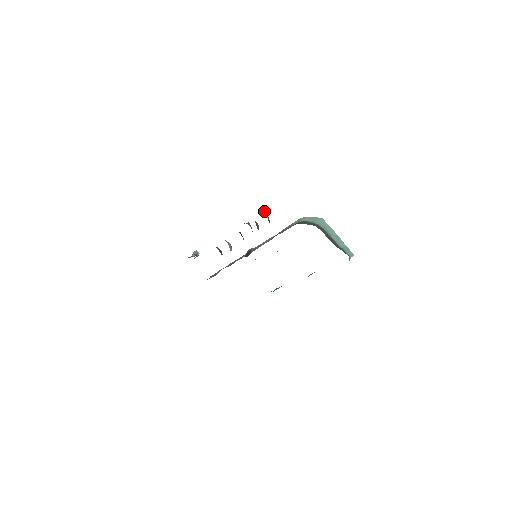
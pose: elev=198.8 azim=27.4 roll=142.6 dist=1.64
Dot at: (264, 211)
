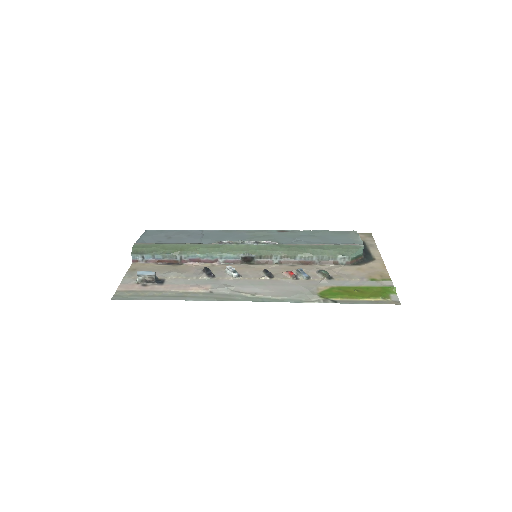
Dot at: (329, 275)
